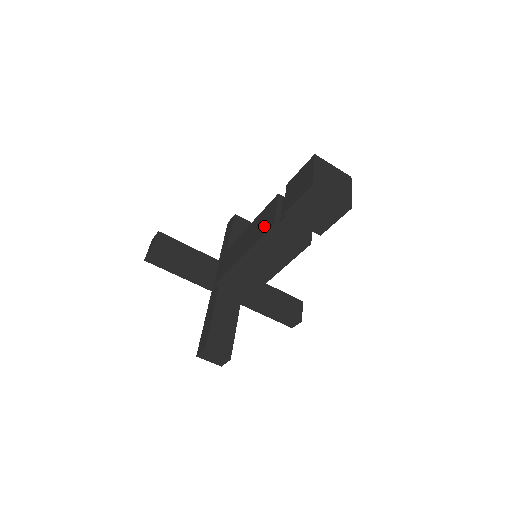
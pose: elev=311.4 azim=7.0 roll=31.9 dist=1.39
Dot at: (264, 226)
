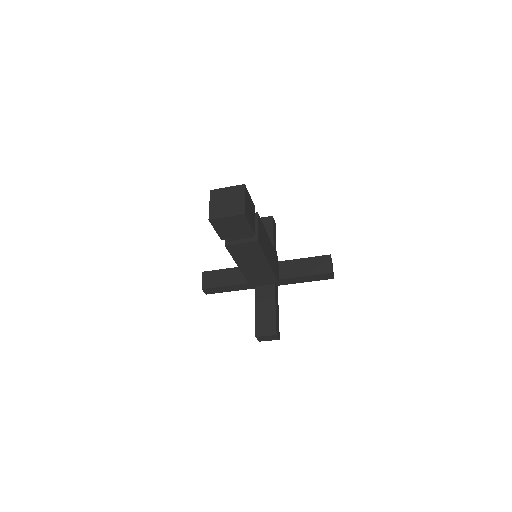
Dot at: occluded
